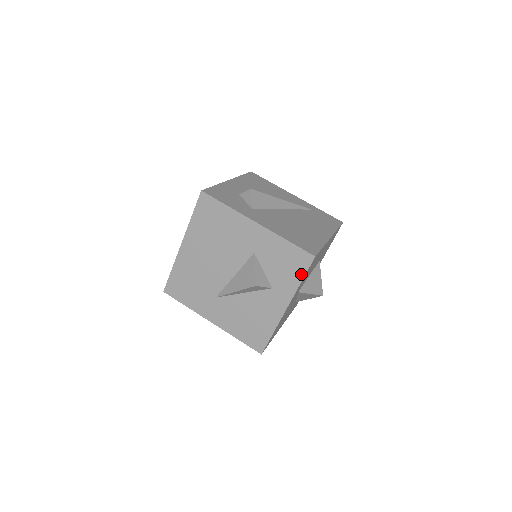
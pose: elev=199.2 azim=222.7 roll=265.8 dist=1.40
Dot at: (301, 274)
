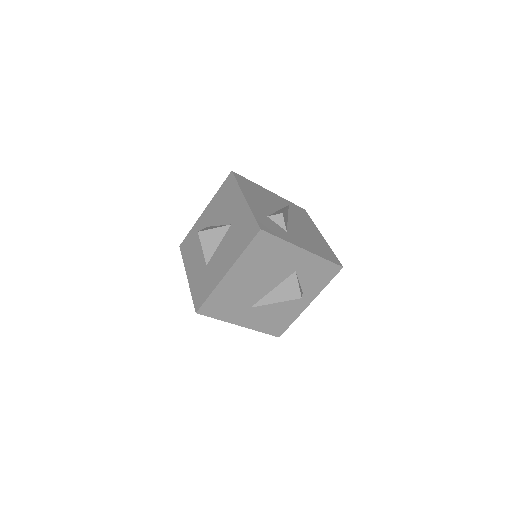
Dot at: (329, 280)
